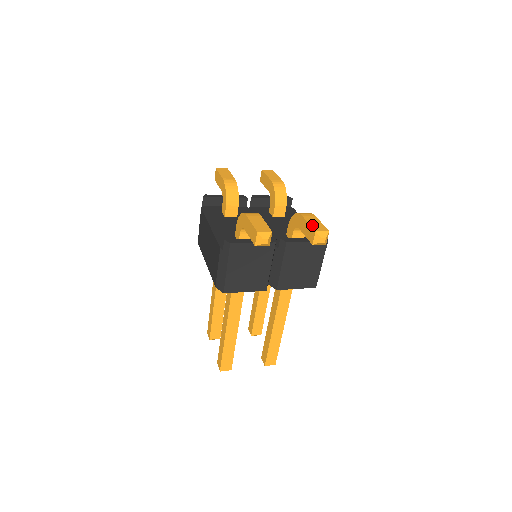
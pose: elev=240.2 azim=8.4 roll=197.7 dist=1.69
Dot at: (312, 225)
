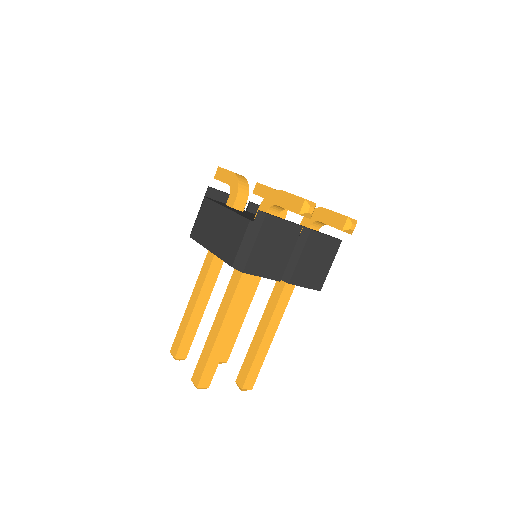
Dot at: (341, 214)
